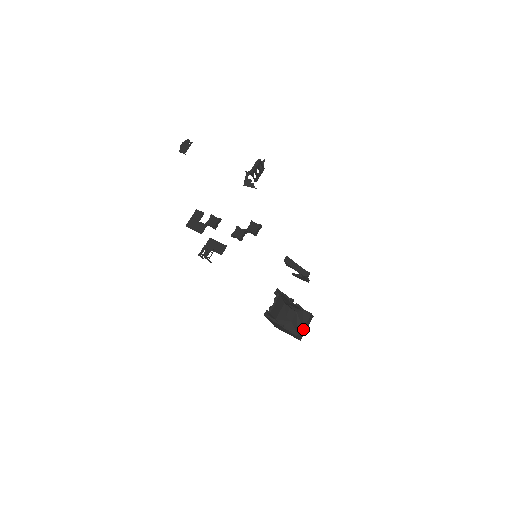
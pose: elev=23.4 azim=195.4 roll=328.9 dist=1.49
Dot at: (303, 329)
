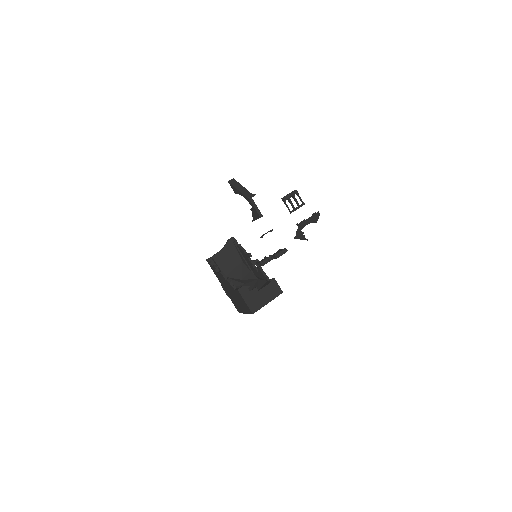
Dot at: (256, 294)
